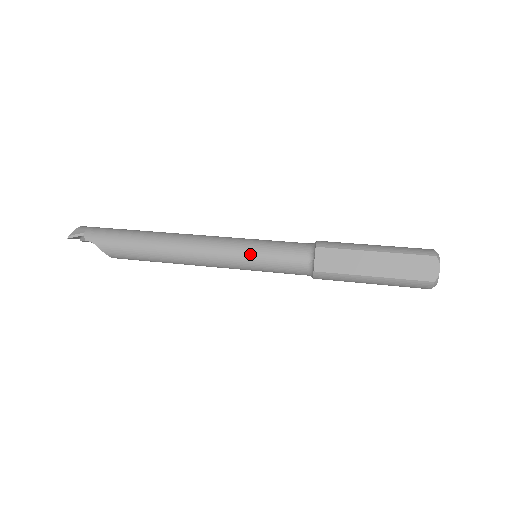
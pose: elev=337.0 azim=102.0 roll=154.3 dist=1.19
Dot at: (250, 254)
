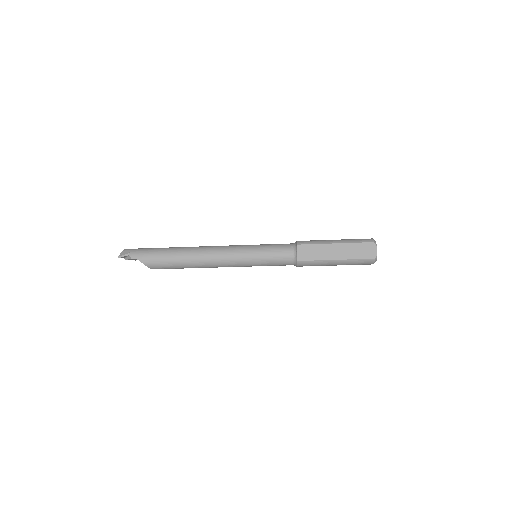
Dot at: (253, 255)
